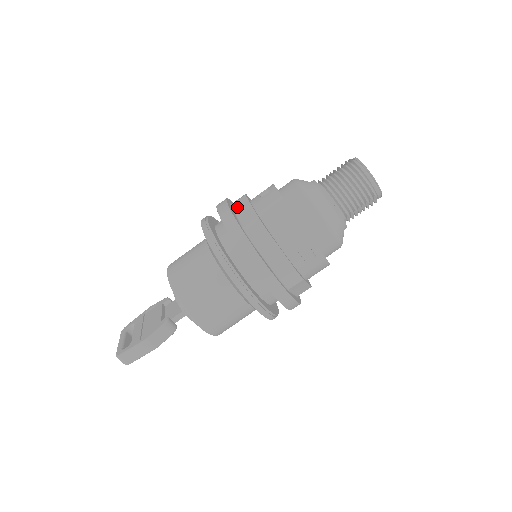
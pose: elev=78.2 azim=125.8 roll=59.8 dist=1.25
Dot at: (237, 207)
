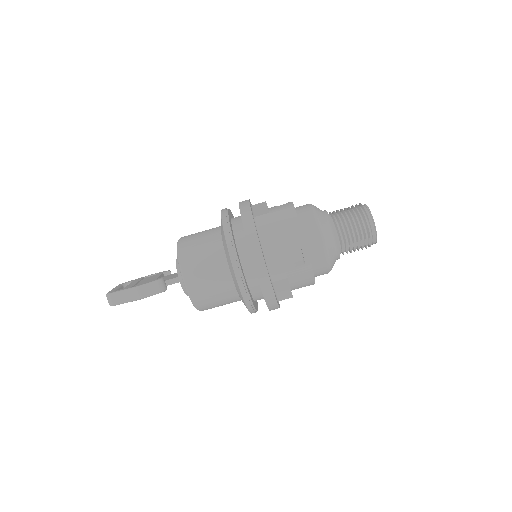
Dot at: (256, 206)
